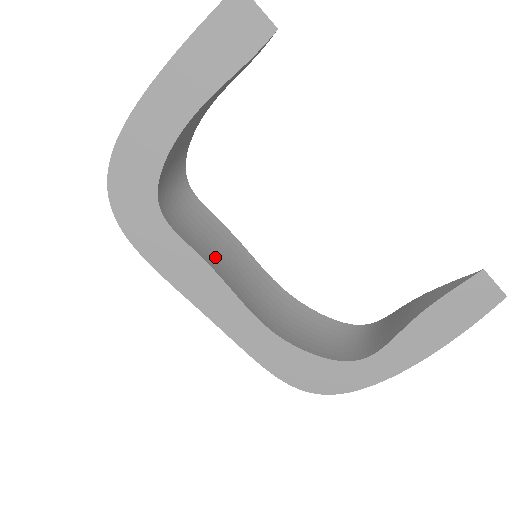
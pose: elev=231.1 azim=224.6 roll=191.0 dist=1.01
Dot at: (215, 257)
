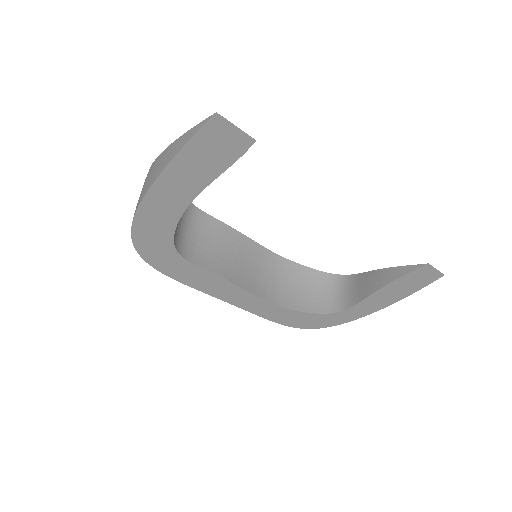
Dot at: (225, 264)
